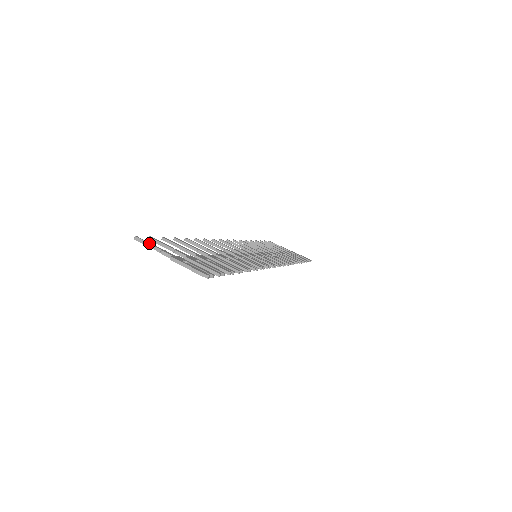
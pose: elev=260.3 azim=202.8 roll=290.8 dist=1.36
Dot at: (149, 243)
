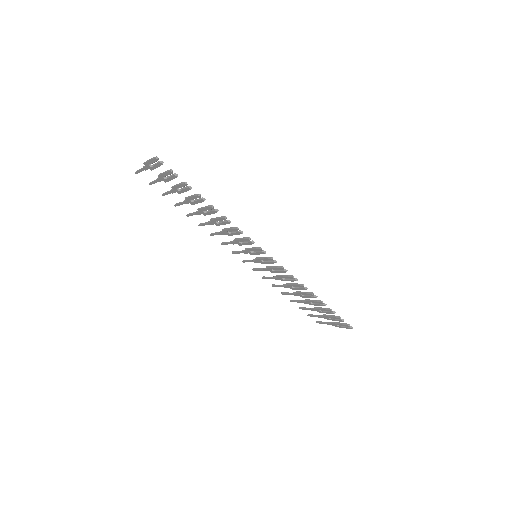
Dot at: (140, 169)
